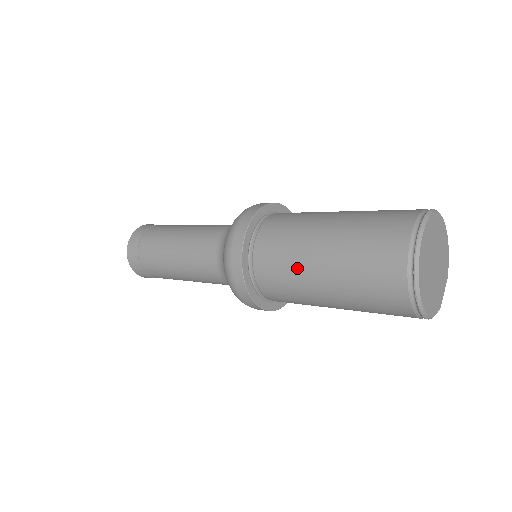
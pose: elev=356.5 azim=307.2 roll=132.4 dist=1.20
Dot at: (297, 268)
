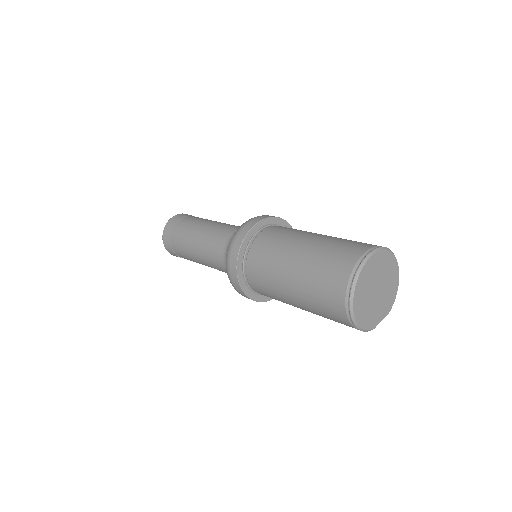
Dot at: (277, 262)
